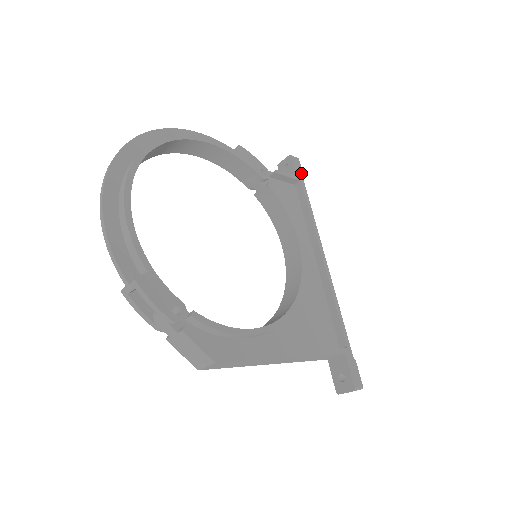
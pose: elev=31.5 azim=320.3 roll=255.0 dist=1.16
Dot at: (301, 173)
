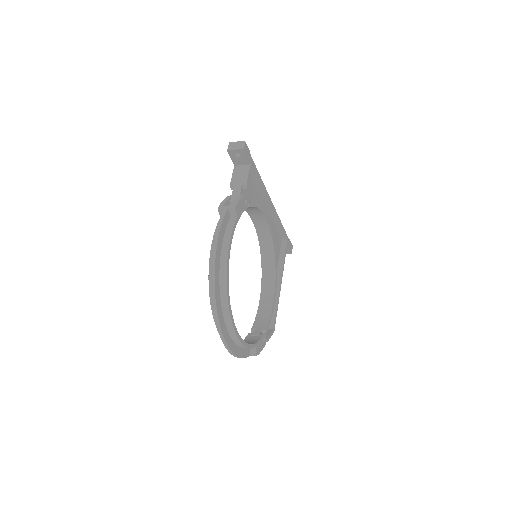
Dot at: (250, 155)
